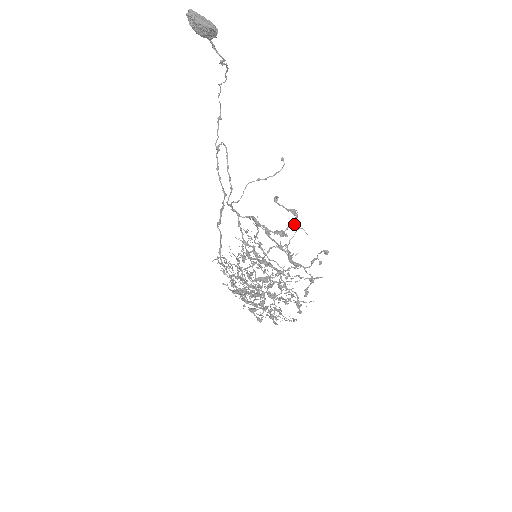
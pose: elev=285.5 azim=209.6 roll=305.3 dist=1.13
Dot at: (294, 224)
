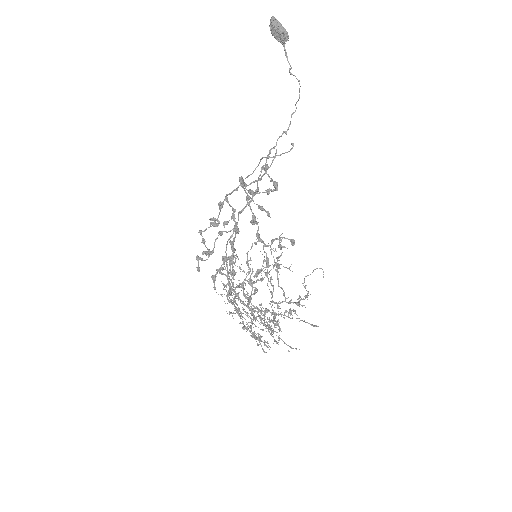
Dot at: (267, 190)
